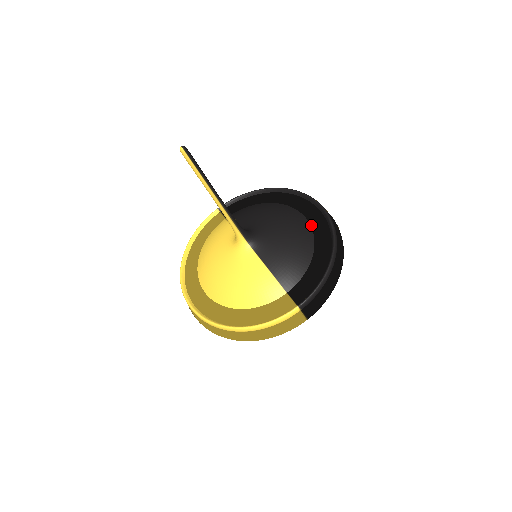
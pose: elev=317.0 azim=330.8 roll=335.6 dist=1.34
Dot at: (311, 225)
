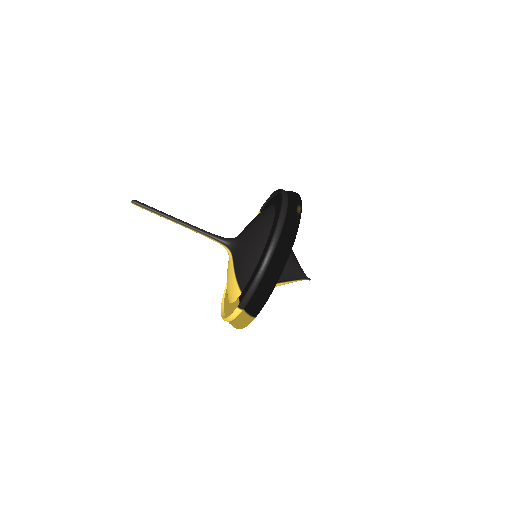
Dot at: occluded
